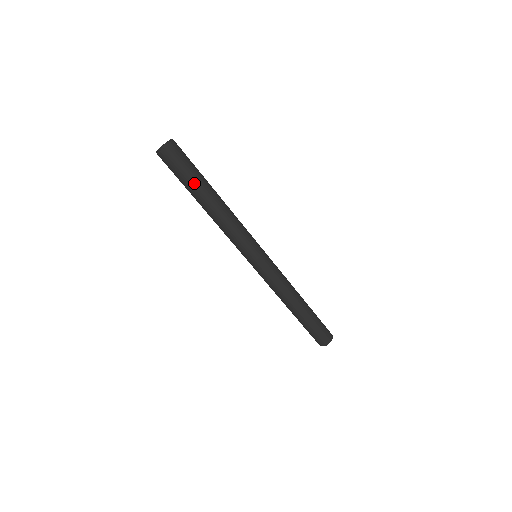
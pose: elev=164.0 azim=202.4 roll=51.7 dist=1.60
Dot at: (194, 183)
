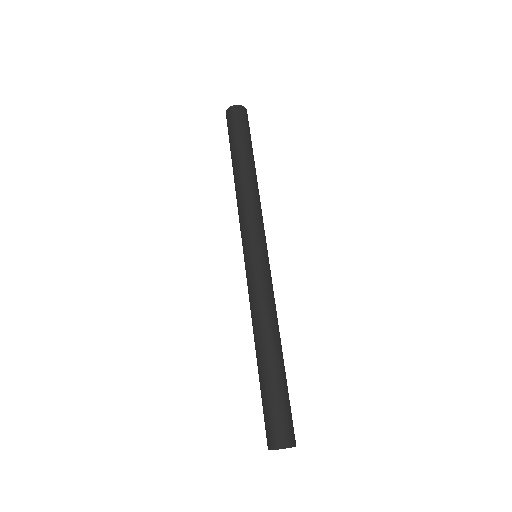
Dot at: (237, 143)
